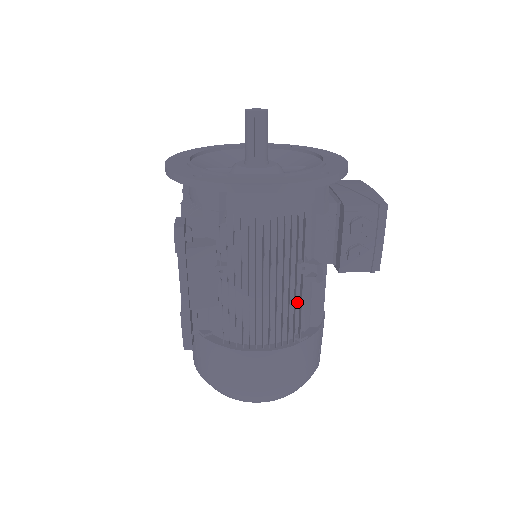
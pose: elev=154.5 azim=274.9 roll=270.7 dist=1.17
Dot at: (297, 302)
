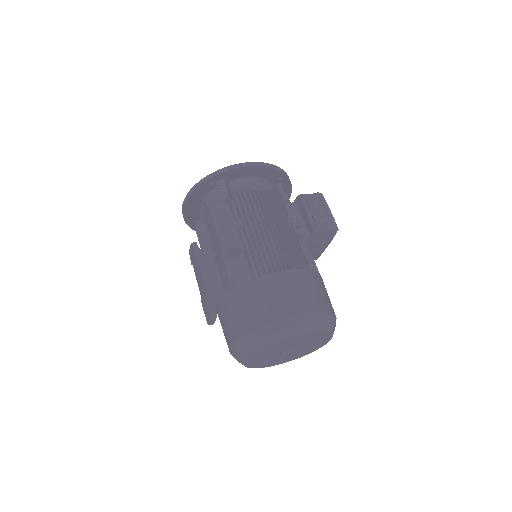
Dot at: occluded
